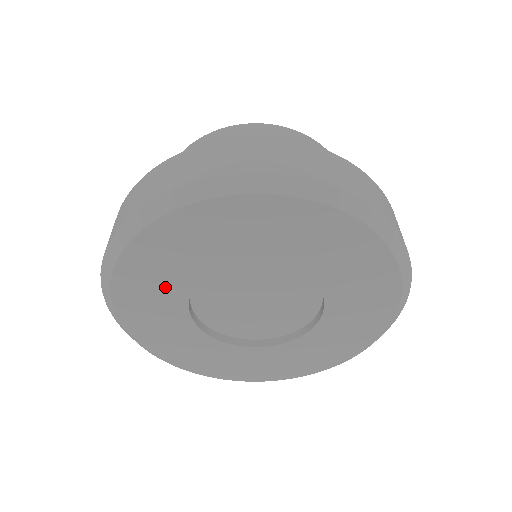
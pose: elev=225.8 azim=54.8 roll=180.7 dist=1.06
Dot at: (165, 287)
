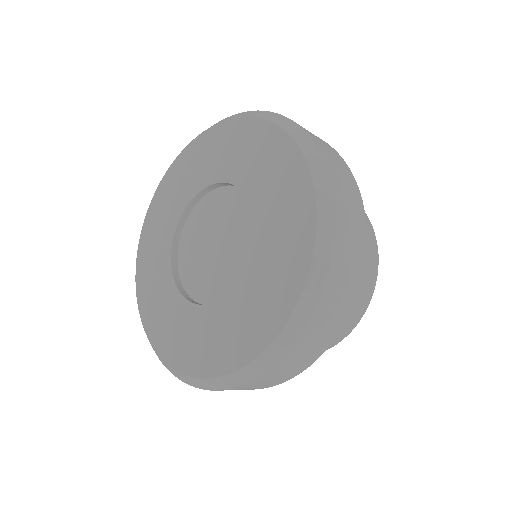
Dot at: (160, 245)
